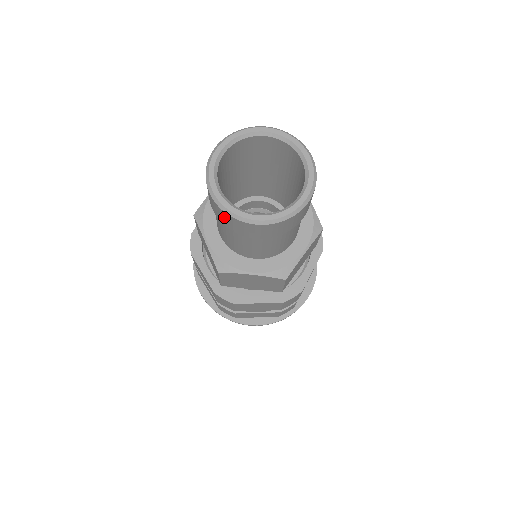
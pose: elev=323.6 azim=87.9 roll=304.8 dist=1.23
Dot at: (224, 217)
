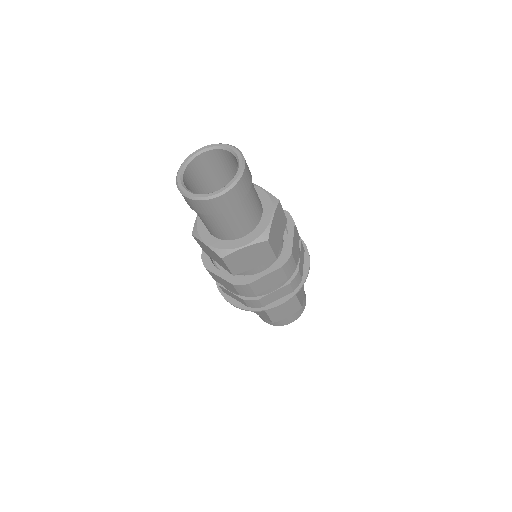
Dot at: occluded
